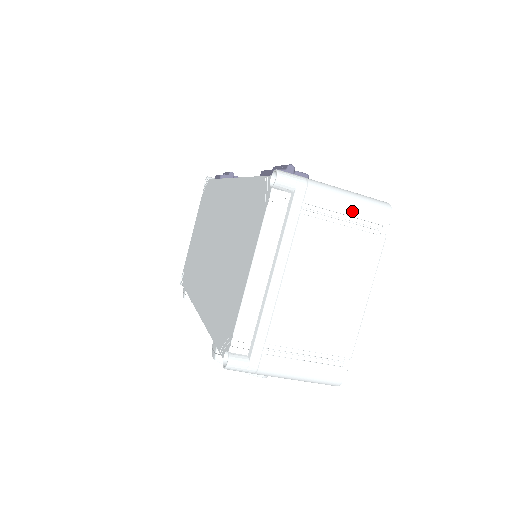
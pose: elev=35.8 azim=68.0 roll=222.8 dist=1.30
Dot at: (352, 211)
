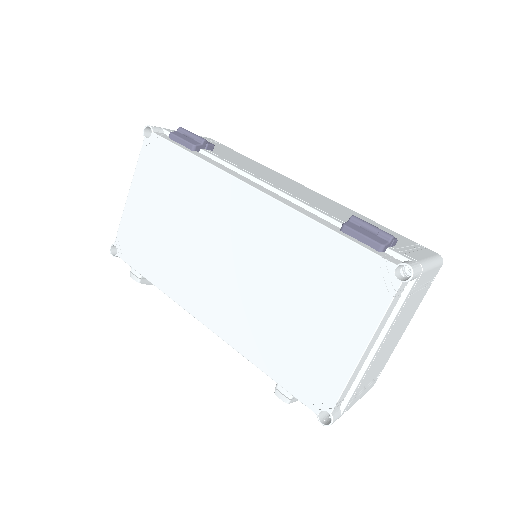
Dot at: (430, 276)
